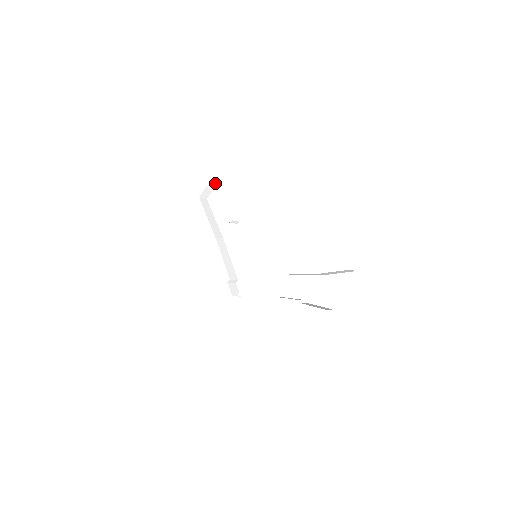
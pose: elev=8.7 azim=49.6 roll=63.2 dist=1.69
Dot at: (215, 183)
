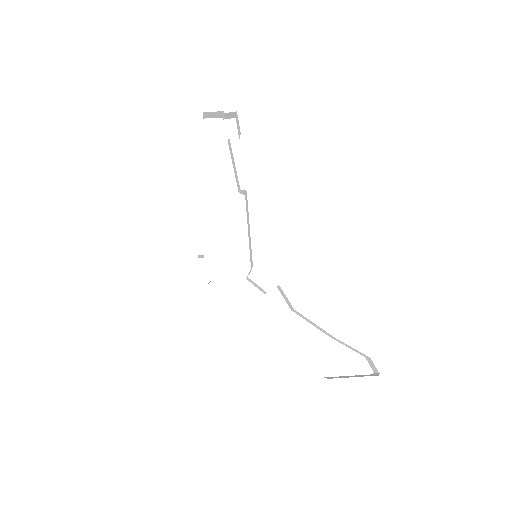
Dot at: (232, 116)
